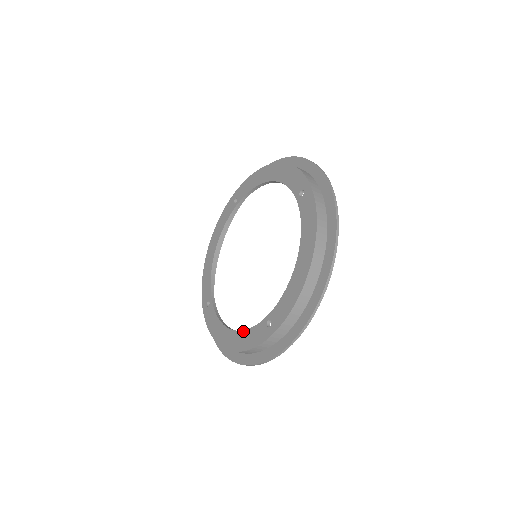
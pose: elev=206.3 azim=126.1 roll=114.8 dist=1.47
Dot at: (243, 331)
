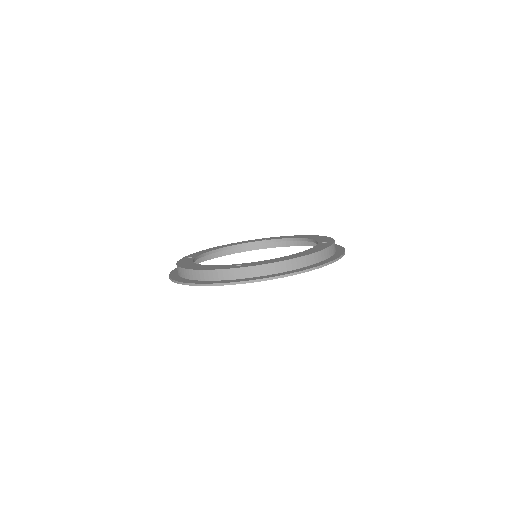
Dot at: (211, 265)
